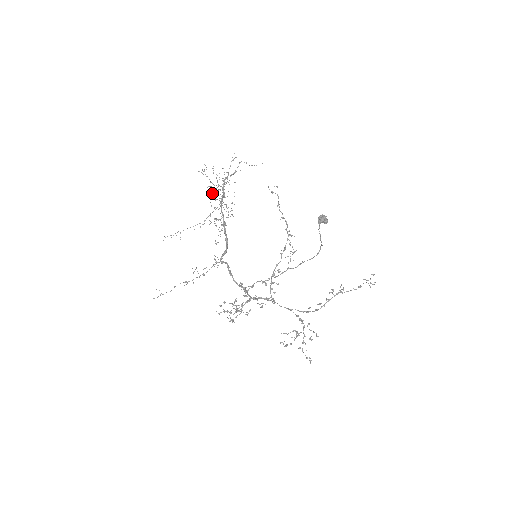
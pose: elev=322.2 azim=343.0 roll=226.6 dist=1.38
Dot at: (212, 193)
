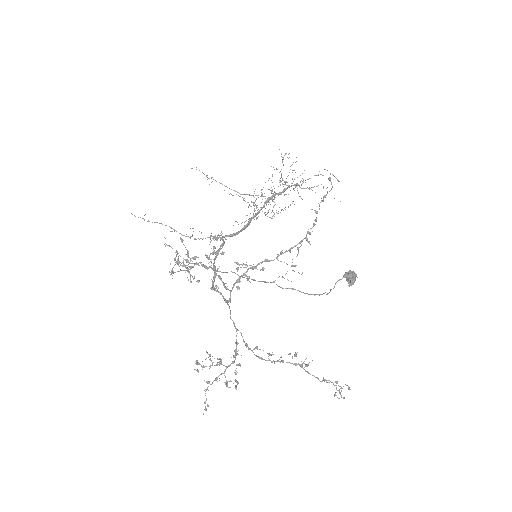
Dot at: occluded
